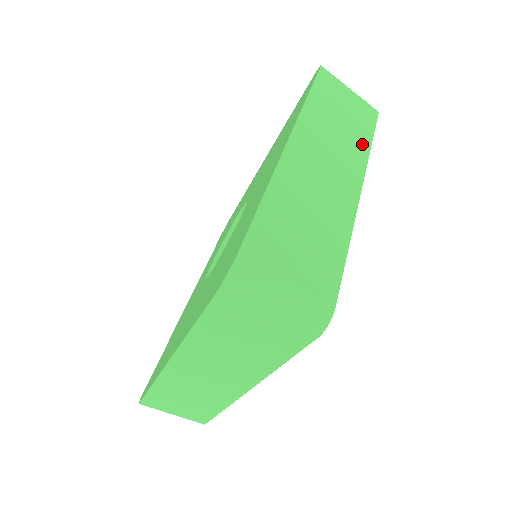
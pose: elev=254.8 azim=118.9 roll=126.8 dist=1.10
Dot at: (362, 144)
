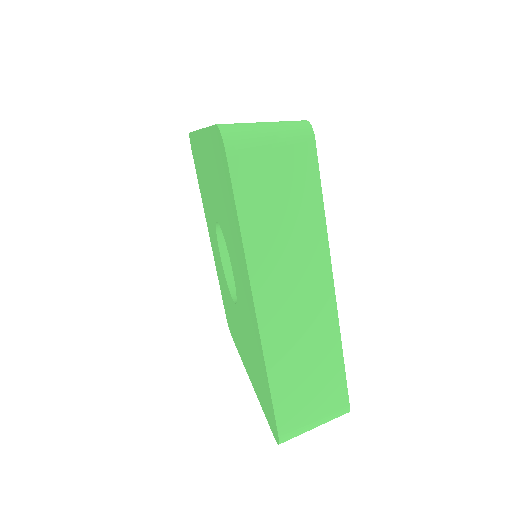
Dot at: occluded
